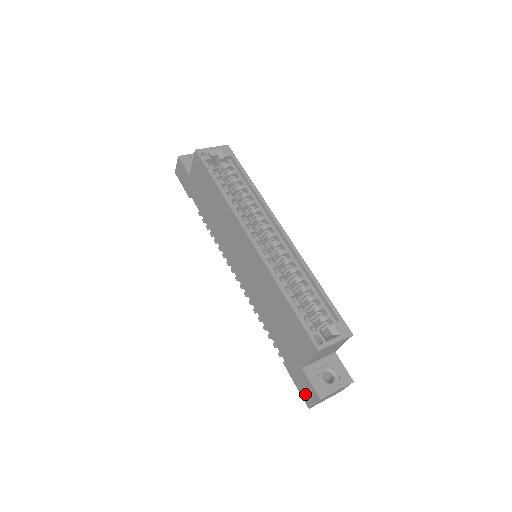
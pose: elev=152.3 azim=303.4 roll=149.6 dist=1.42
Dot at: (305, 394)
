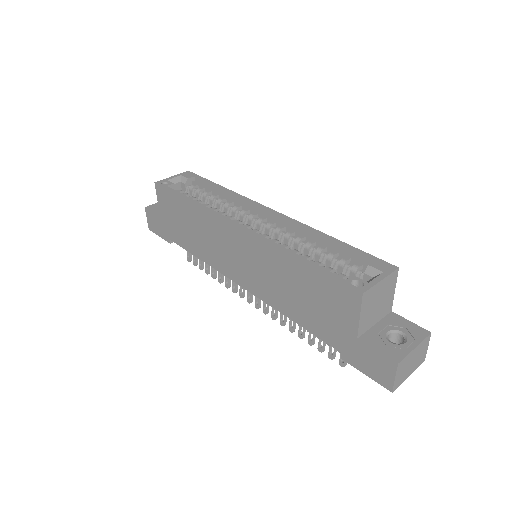
Dot at: (377, 374)
